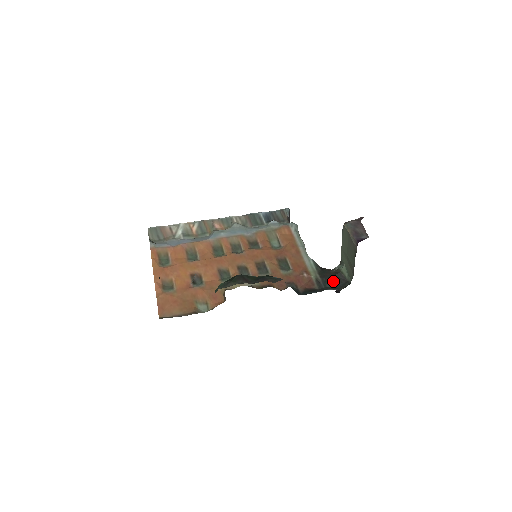
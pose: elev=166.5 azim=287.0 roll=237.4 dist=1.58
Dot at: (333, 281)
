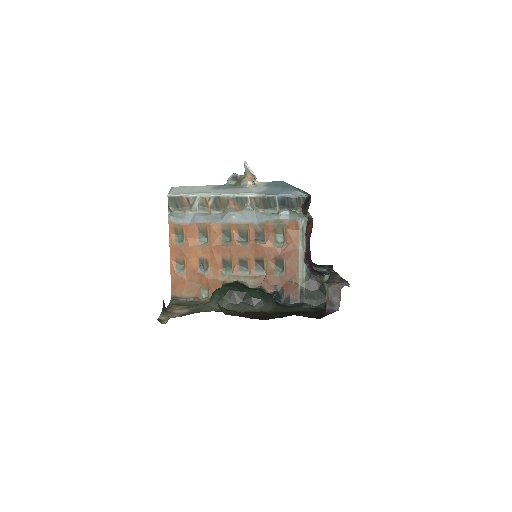
Dot at: (315, 294)
